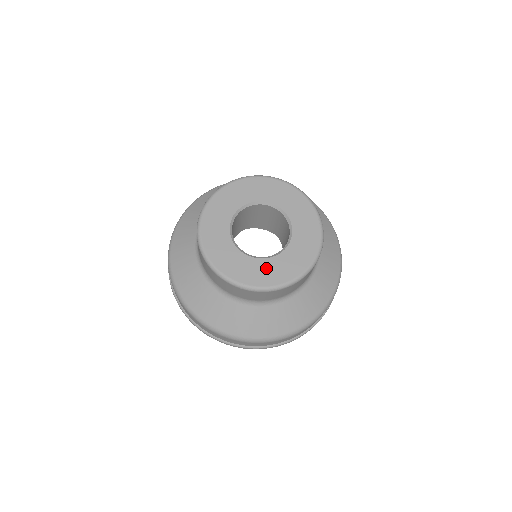
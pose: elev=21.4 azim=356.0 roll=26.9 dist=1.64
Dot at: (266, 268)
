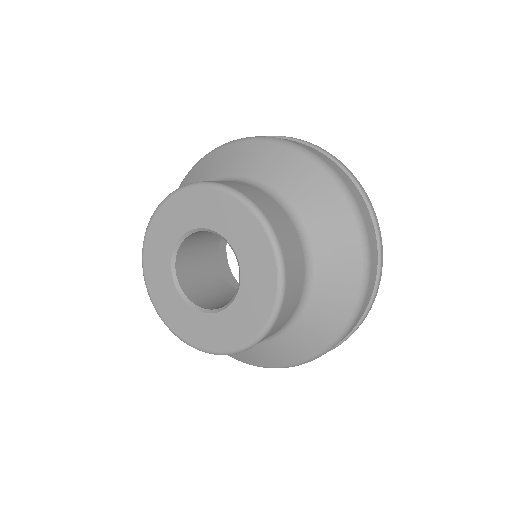
Dot at: (182, 313)
